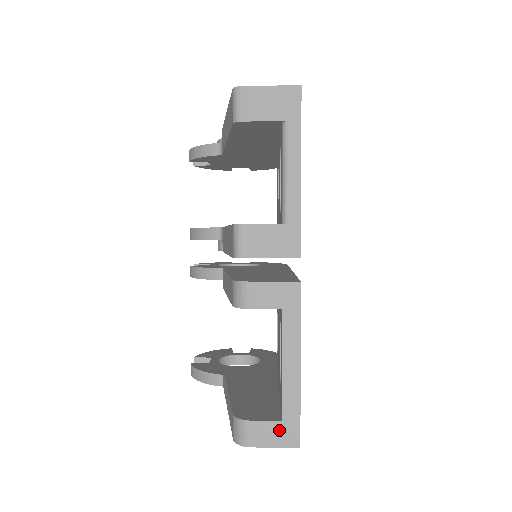
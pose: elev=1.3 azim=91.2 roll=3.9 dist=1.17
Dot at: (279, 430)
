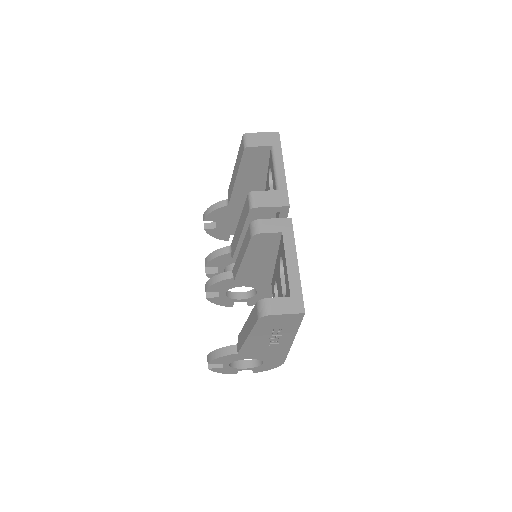
Dot at: (289, 302)
